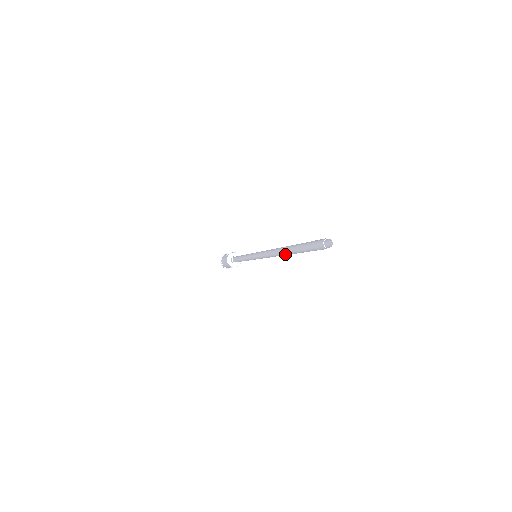
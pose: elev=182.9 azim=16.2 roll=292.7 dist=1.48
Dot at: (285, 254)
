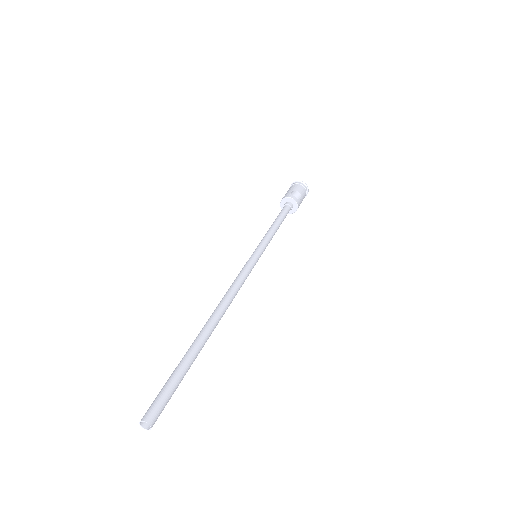
Dot at: (204, 327)
